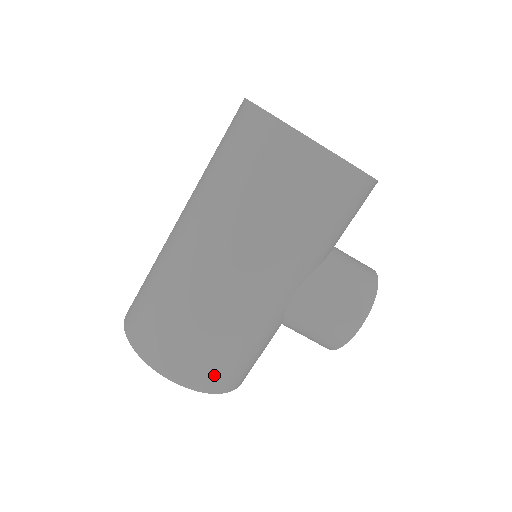
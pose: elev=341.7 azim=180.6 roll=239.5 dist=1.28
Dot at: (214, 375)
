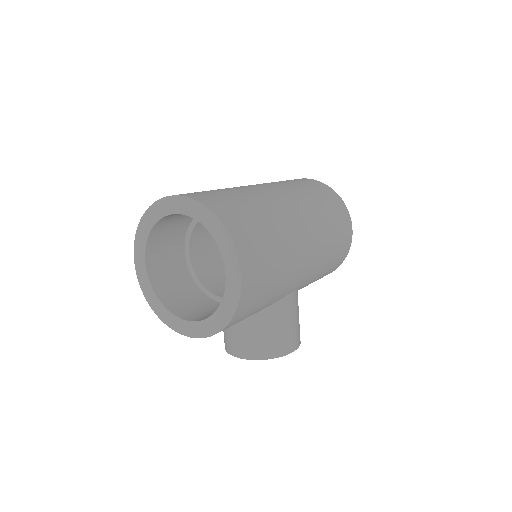
Dot at: (252, 297)
